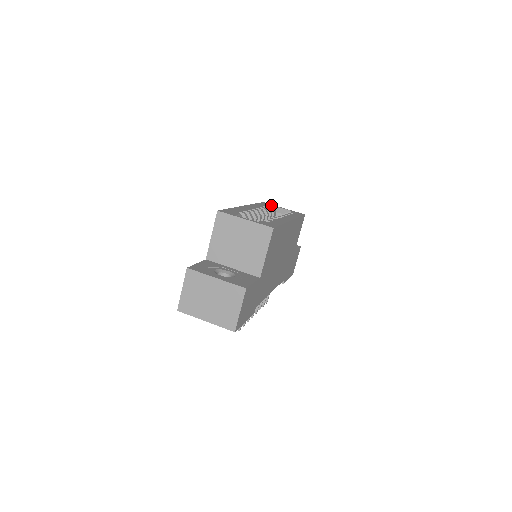
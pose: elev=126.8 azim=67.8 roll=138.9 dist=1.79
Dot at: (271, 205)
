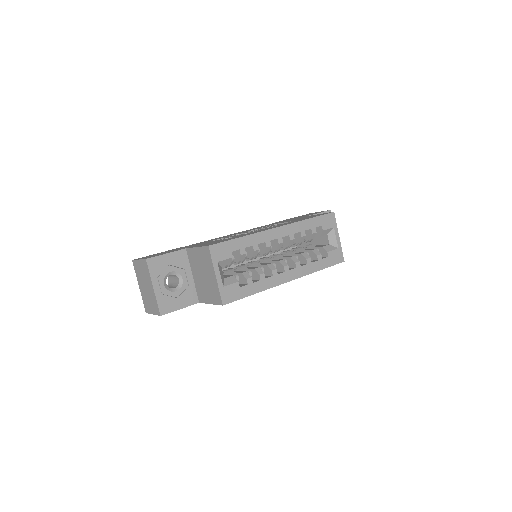
Dot at: (330, 225)
